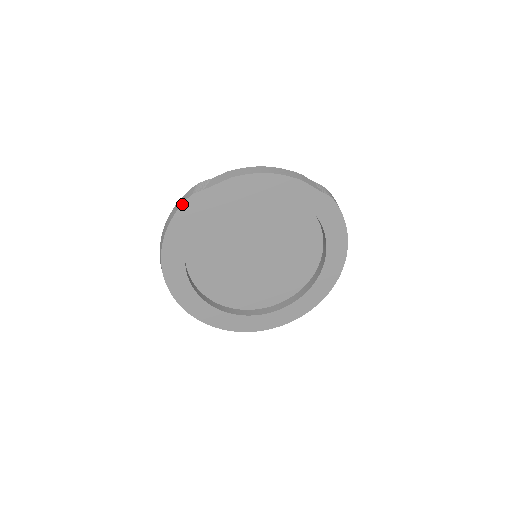
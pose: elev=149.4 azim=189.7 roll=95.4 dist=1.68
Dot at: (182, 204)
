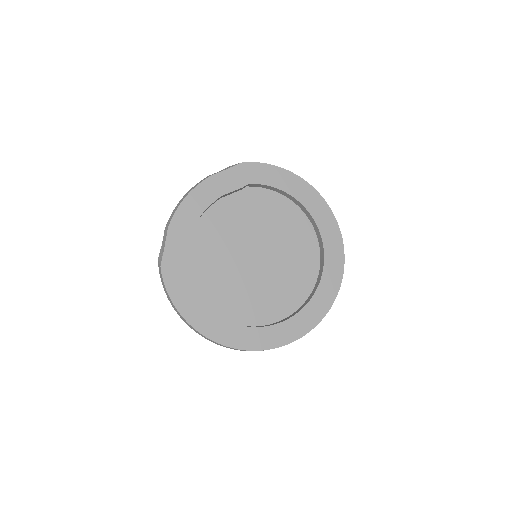
Dot at: (163, 280)
